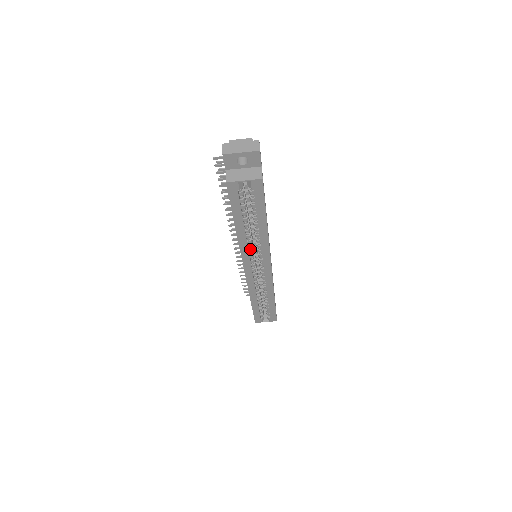
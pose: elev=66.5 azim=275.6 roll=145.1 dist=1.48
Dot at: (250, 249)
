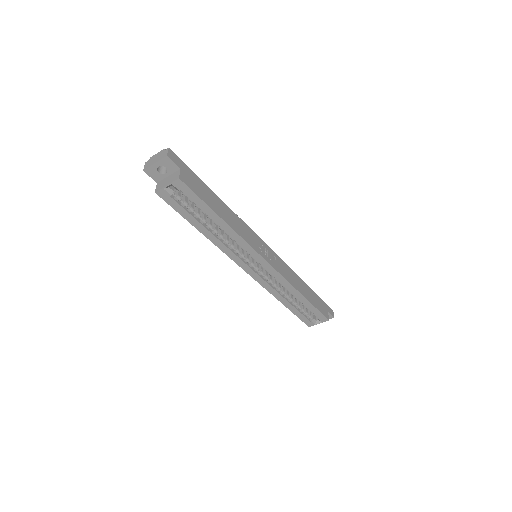
Dot at: (233, 249)
